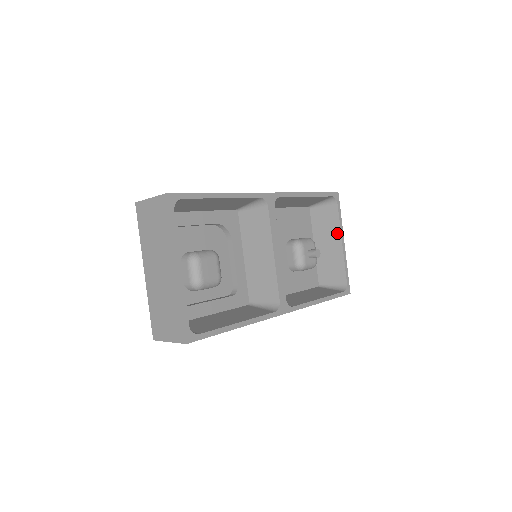
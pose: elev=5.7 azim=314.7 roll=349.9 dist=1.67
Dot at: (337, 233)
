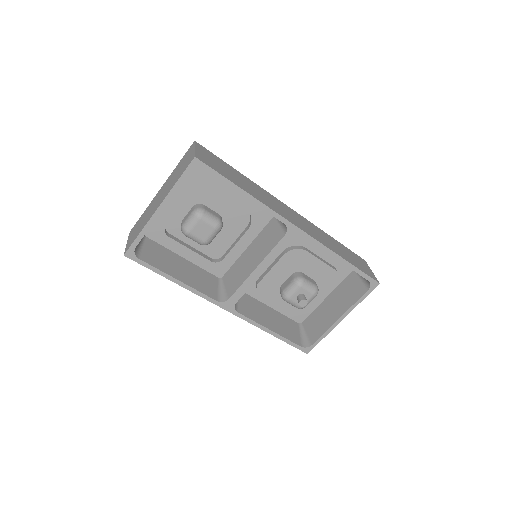
Dot at: (345, 308)
